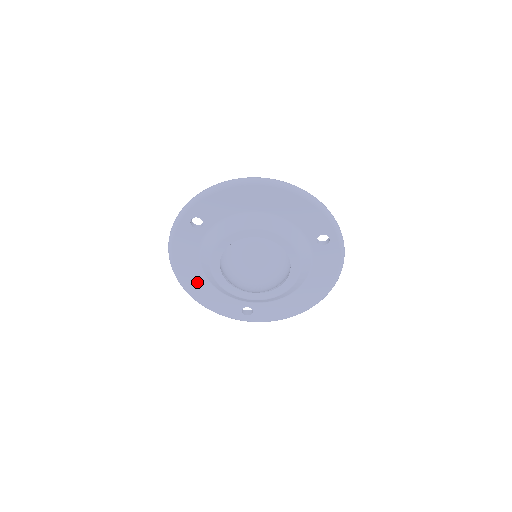
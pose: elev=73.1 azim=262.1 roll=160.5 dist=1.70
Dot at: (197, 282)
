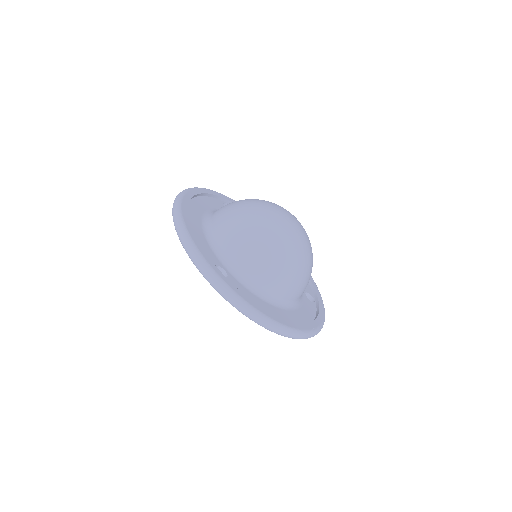
Dot at: occluded
